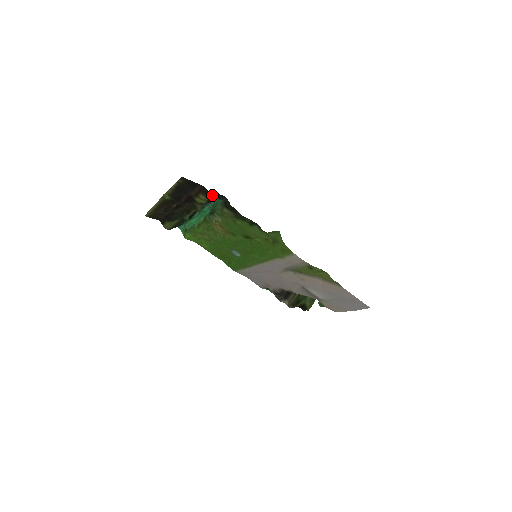
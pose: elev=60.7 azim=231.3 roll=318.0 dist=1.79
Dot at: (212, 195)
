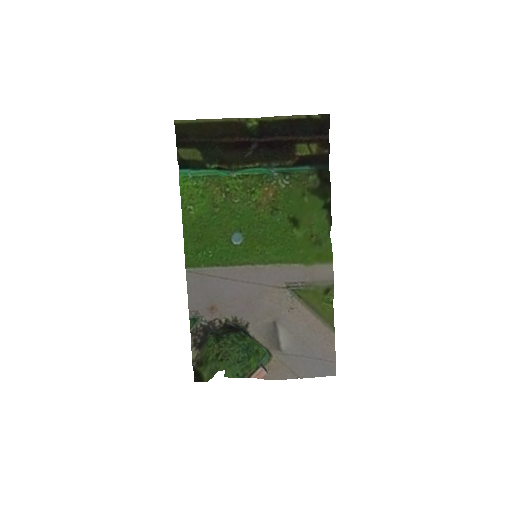
Dot at: (324, 153)
